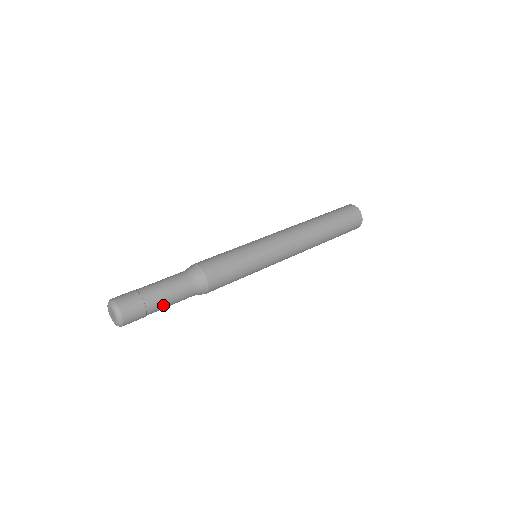
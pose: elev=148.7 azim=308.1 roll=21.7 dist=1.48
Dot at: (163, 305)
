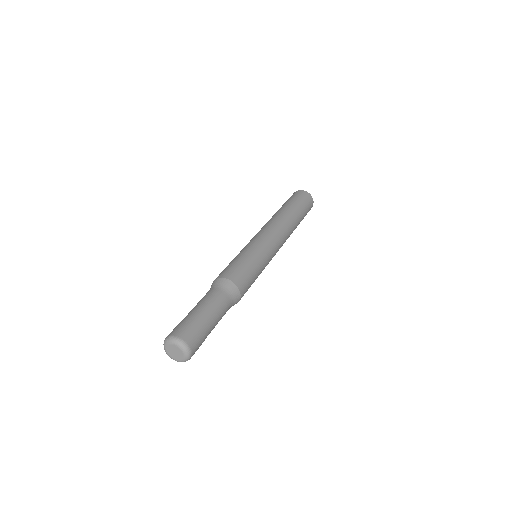
Dot at: occluded
